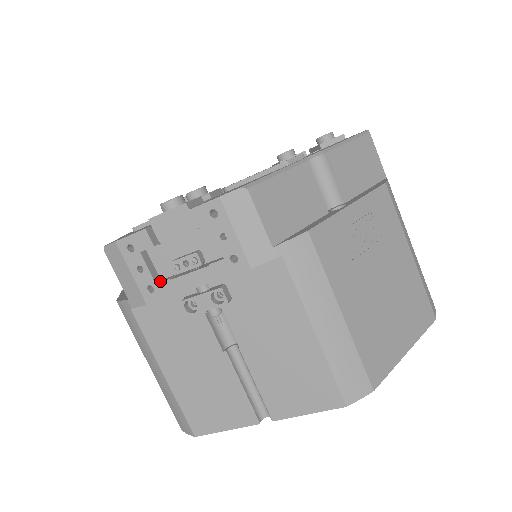
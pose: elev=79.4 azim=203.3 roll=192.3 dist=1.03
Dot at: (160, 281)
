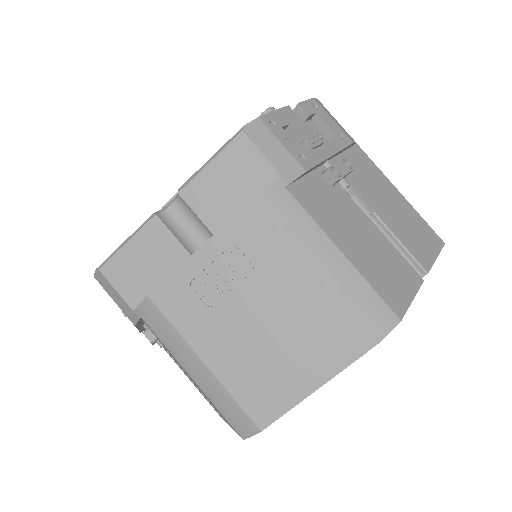
Dot at: occluded
